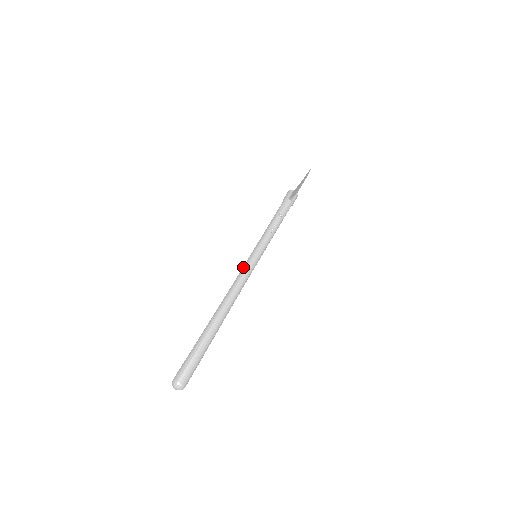
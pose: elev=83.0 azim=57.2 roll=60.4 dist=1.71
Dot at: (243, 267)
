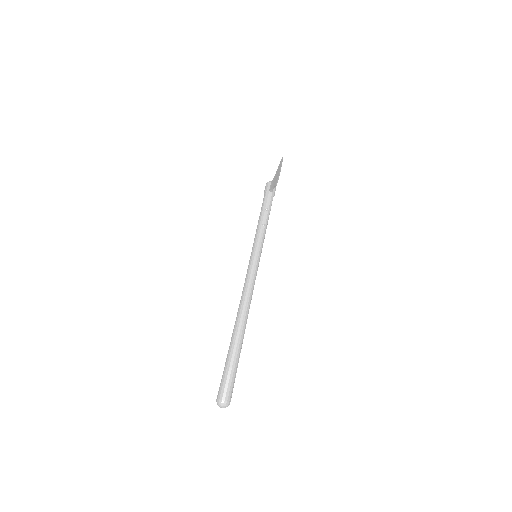
Dot at: (247, 271)
